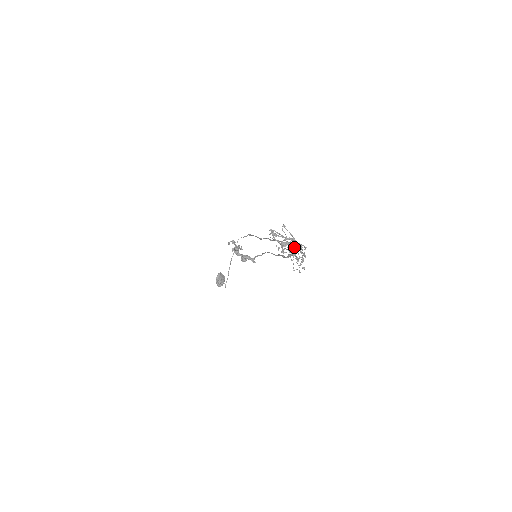
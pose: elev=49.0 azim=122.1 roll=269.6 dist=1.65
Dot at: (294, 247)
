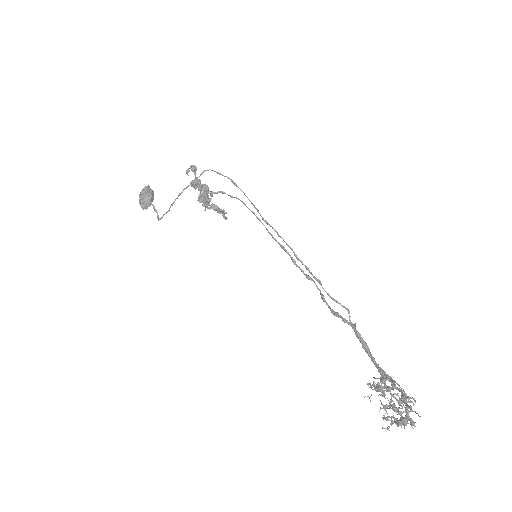
Dot at: (372, 356)
